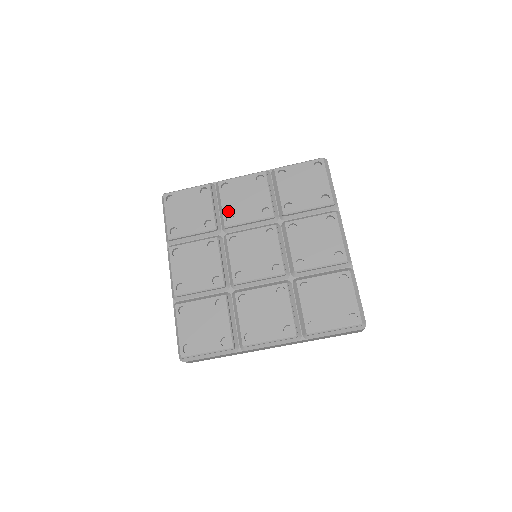
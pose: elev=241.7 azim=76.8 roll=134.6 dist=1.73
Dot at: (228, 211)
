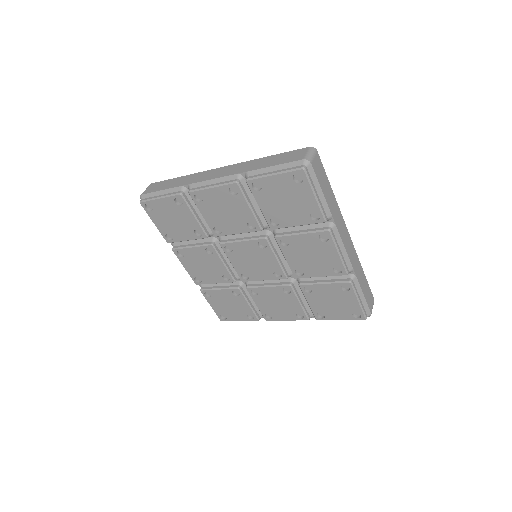
Dot at: (212, 223)
